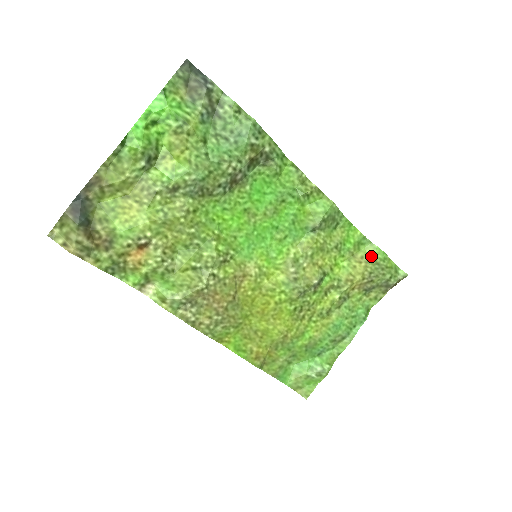
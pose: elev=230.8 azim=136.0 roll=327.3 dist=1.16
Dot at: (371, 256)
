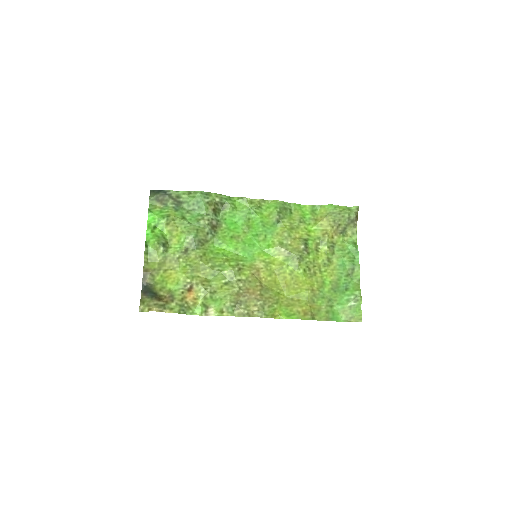
Dot at: (326, 212)
